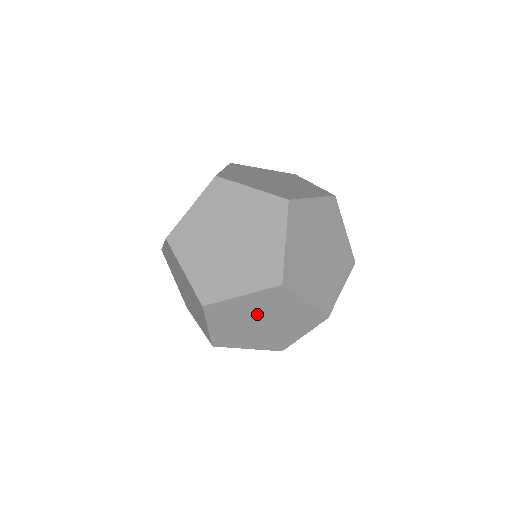
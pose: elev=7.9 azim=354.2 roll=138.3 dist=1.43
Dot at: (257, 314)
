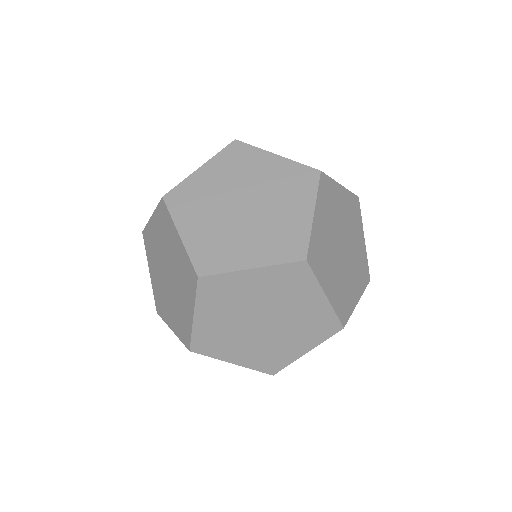
Dot at: (262, 305)
